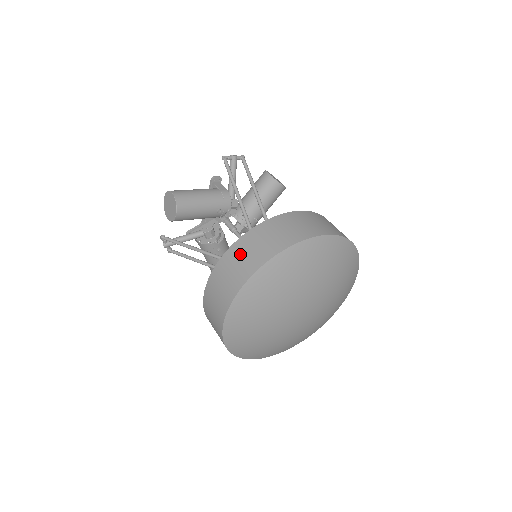
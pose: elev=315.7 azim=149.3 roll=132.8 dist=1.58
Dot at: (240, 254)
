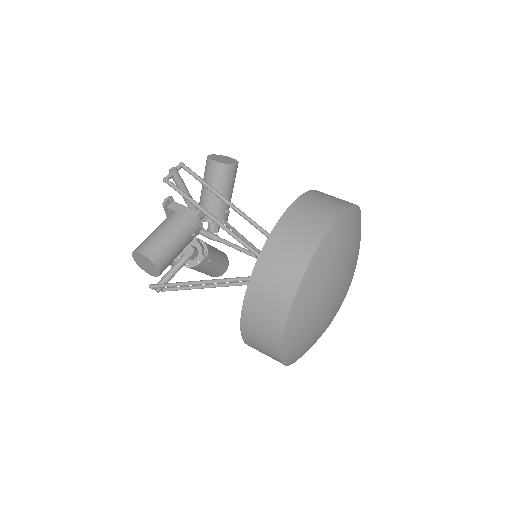
Dot at: (262, 294)
